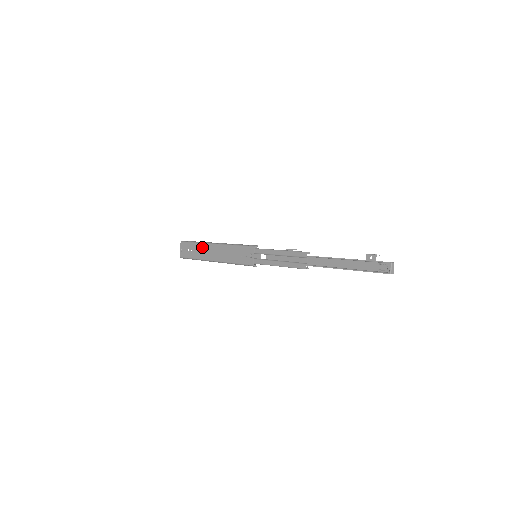
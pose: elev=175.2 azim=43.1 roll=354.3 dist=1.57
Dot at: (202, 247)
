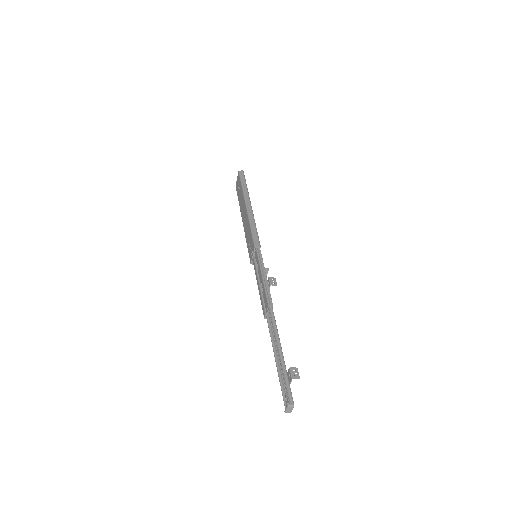
Dot at: (242, 197)
